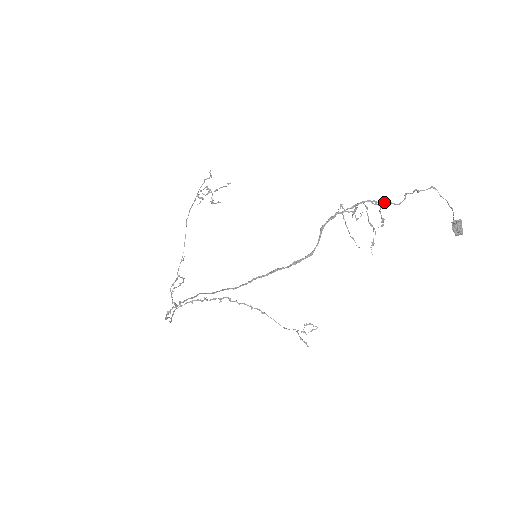
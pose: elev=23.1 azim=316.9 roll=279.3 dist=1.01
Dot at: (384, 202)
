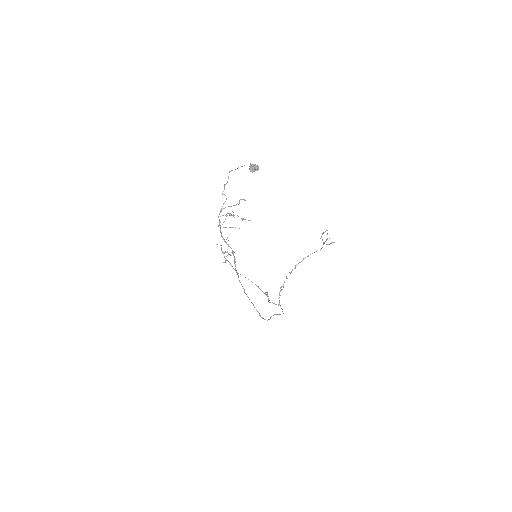
Dot at: occluded
